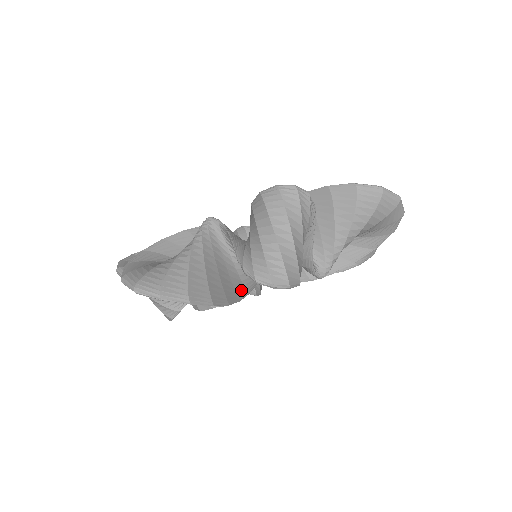
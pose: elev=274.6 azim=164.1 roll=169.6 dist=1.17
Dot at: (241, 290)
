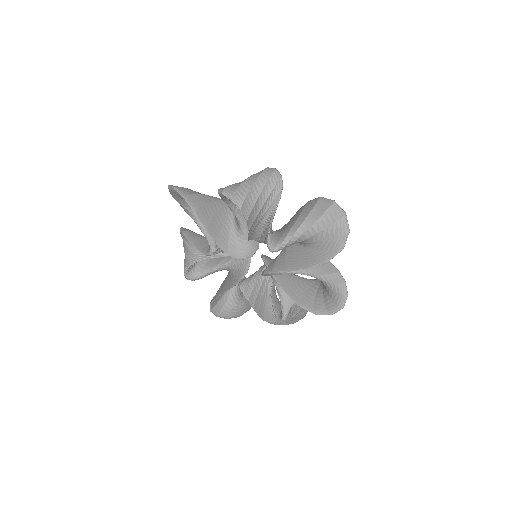
Dot at: (224, 243)
